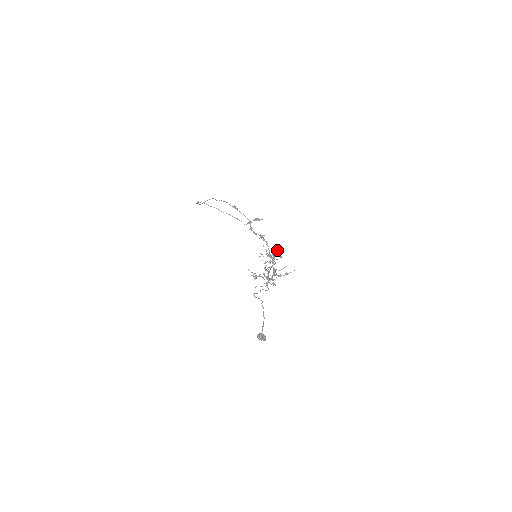
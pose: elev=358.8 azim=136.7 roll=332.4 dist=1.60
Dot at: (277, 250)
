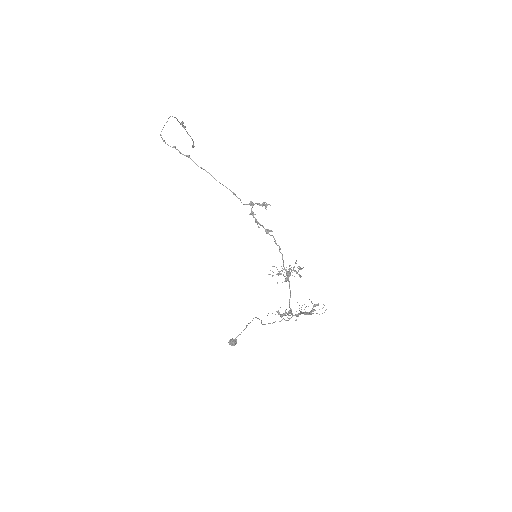
Dot at: occluded
